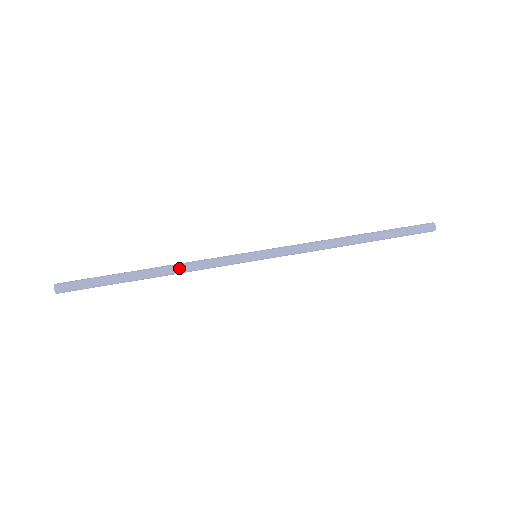
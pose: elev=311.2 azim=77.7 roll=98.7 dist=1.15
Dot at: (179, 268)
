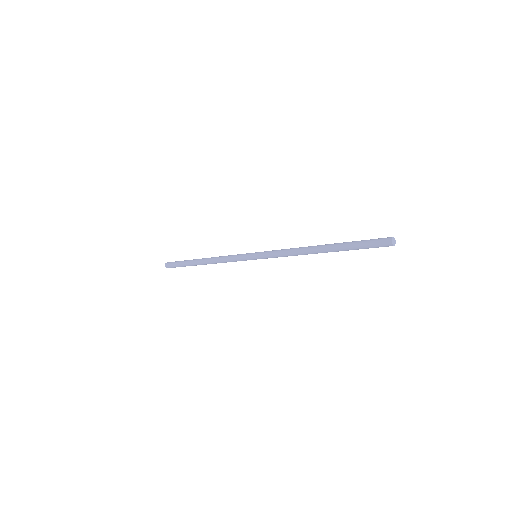
Dot at: occluded
